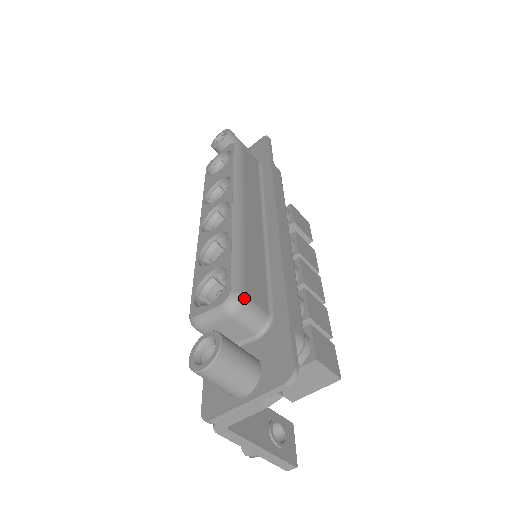
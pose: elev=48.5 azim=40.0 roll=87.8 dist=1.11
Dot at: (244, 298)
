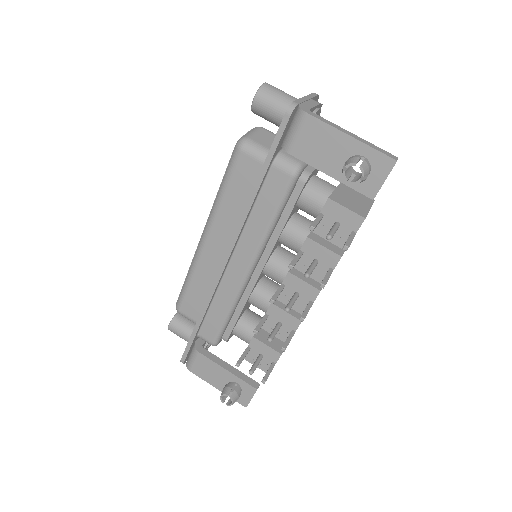
Dot at: occluded
